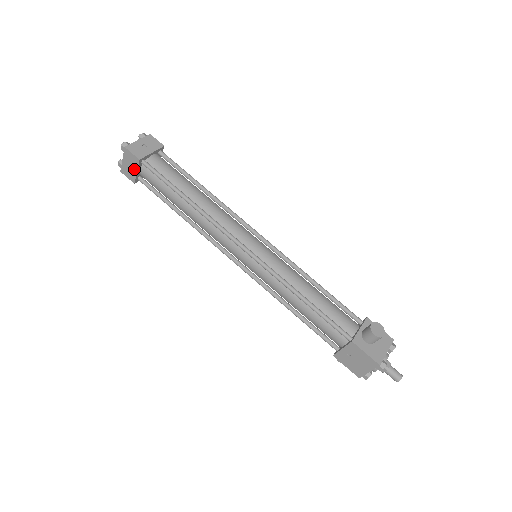
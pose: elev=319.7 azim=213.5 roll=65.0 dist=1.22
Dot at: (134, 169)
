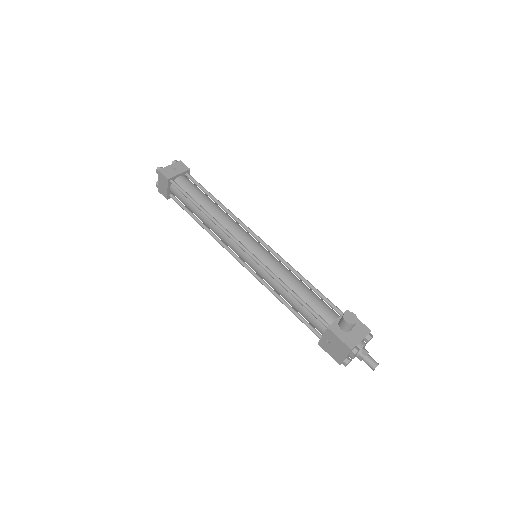
Dot at: (165, 187)
